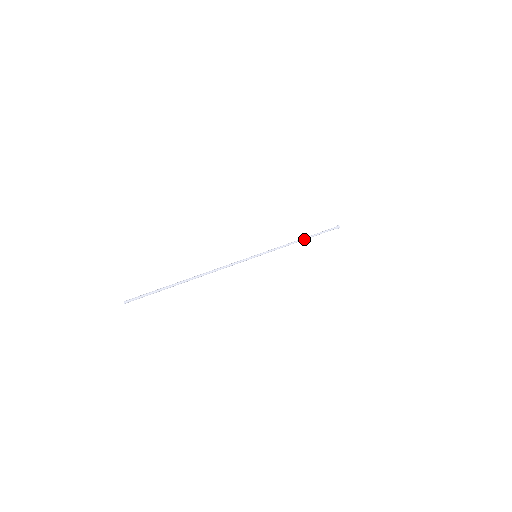
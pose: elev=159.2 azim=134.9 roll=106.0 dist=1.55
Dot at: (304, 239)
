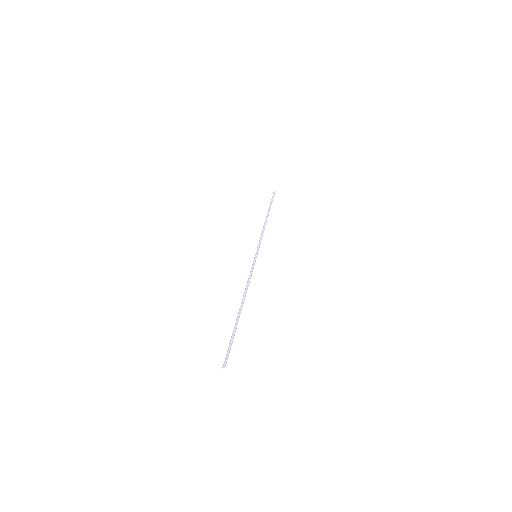
Dot at: (267, 218)
